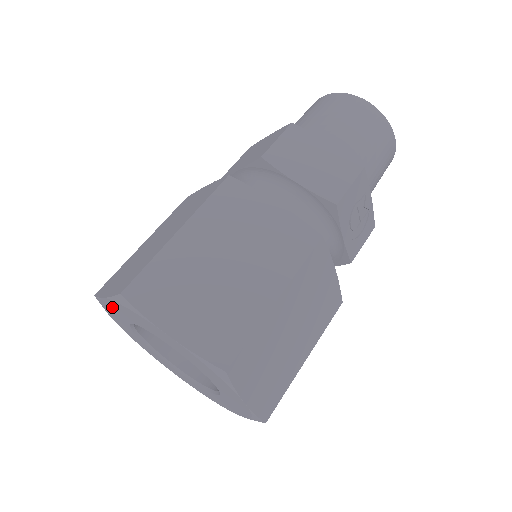
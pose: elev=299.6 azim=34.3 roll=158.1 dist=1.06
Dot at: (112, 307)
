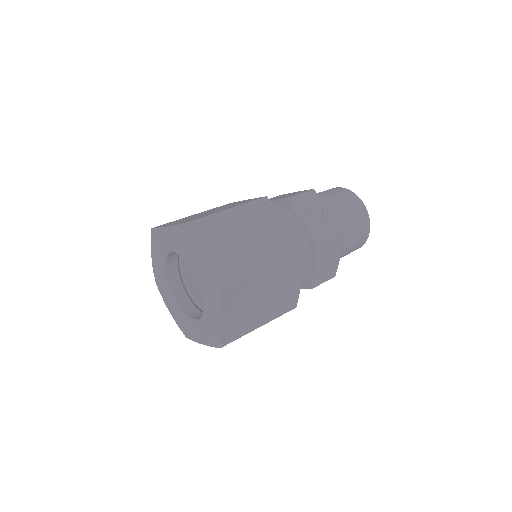
Dot at: (156, 264)
